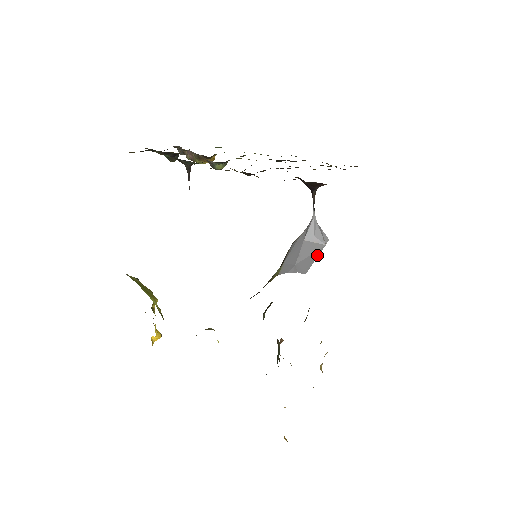
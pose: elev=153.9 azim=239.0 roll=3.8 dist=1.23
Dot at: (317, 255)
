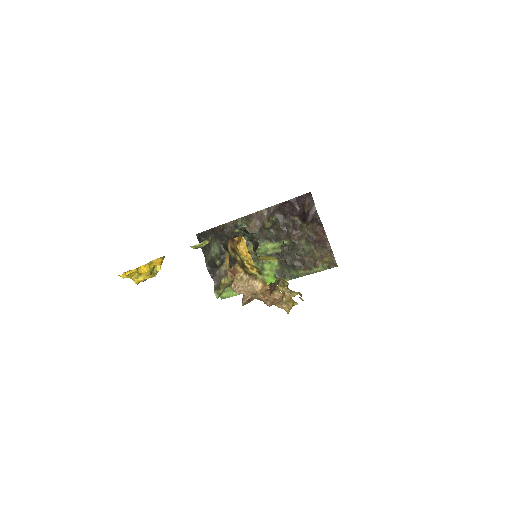
Dot at: occluded
